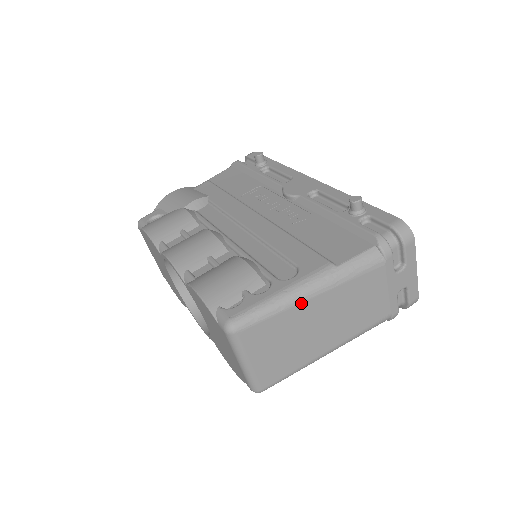
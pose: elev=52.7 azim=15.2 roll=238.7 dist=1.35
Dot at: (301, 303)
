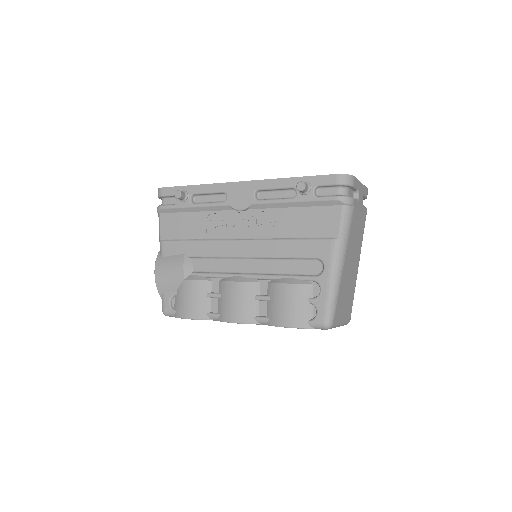
Dot at: (342, 275)
